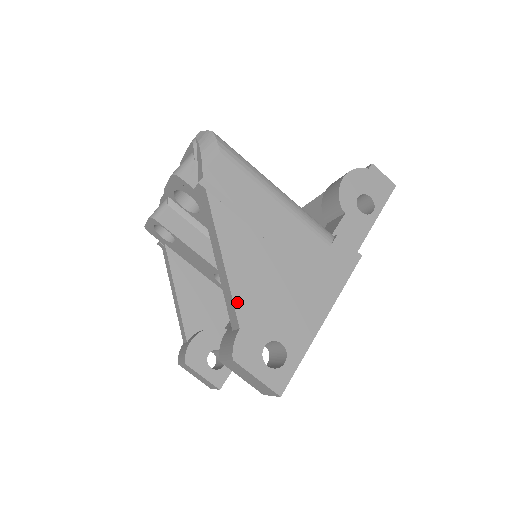
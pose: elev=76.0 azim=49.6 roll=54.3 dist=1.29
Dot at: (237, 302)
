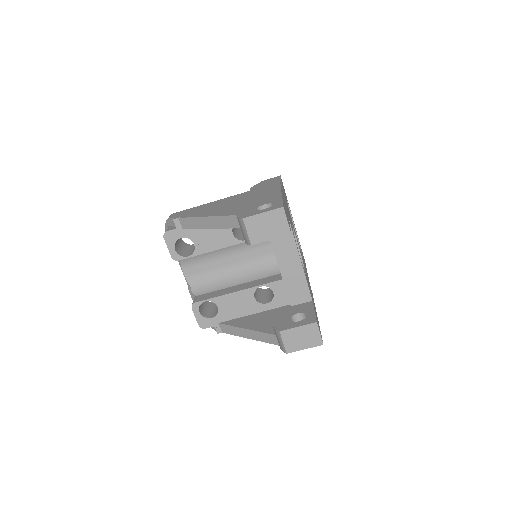
Dot at: (226, 215)
